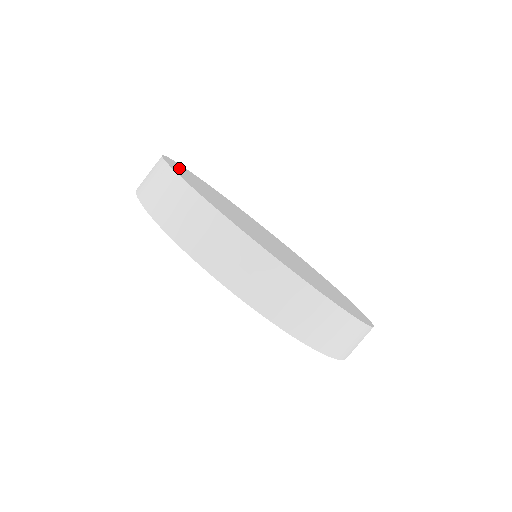
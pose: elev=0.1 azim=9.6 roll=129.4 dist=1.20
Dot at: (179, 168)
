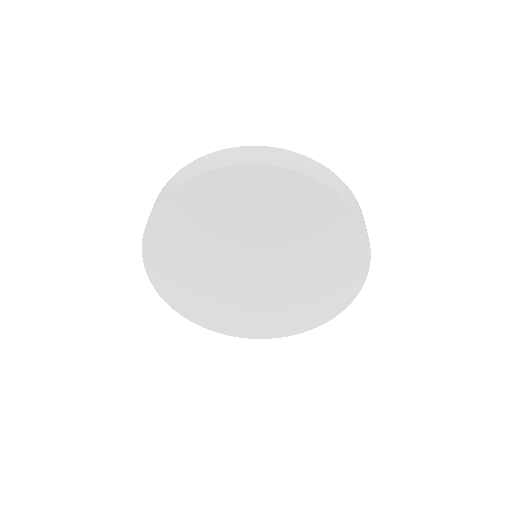
Dot at: occluded
